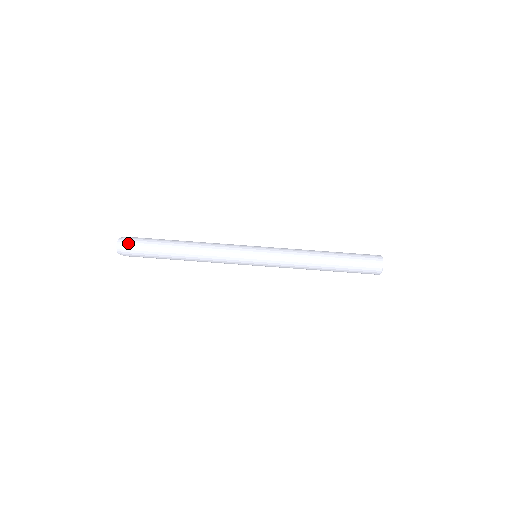
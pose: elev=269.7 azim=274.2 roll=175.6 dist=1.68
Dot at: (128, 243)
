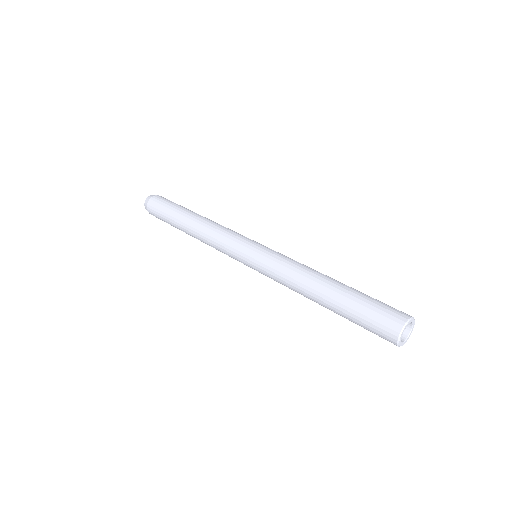
Dot at: (154, 199)
